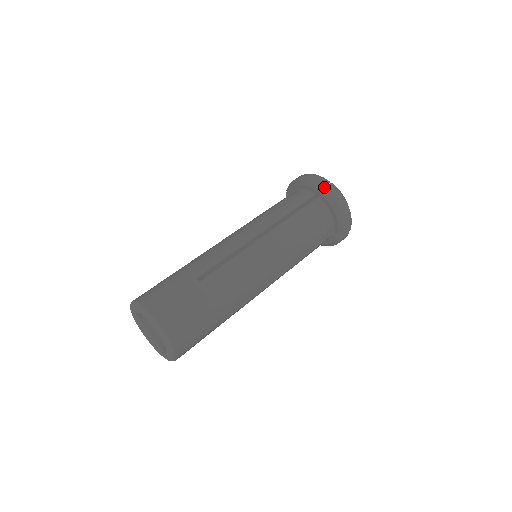
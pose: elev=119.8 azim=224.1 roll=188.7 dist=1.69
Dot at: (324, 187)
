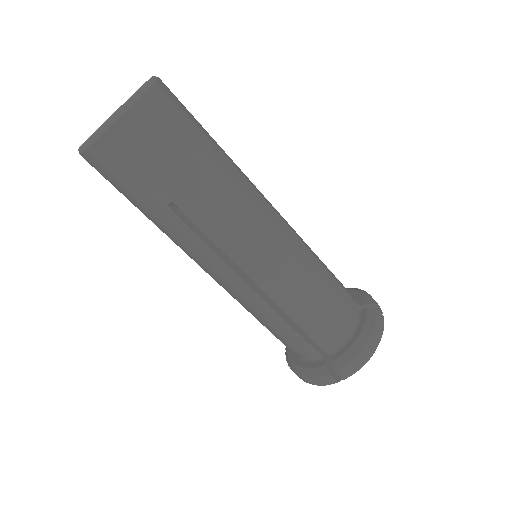
Dot at: occluded
